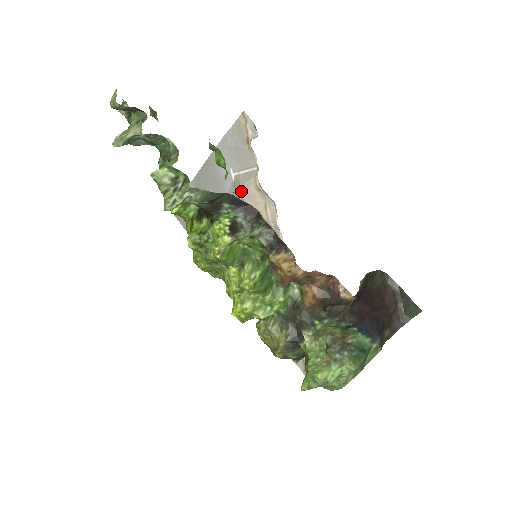
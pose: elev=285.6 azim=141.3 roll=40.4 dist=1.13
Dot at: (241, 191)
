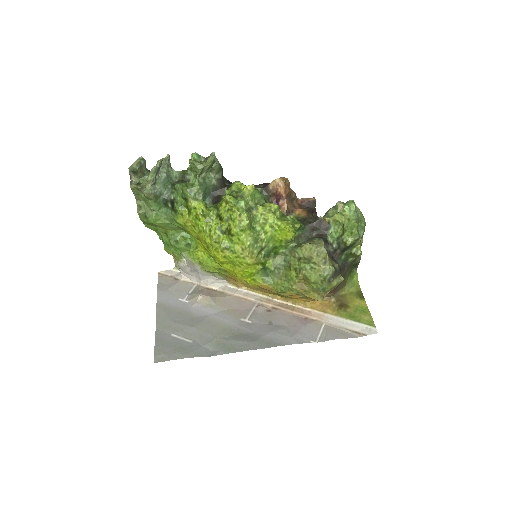
Dot at: (200, 294)
